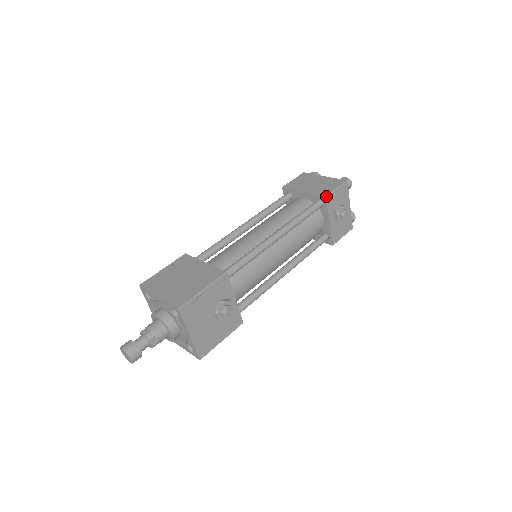
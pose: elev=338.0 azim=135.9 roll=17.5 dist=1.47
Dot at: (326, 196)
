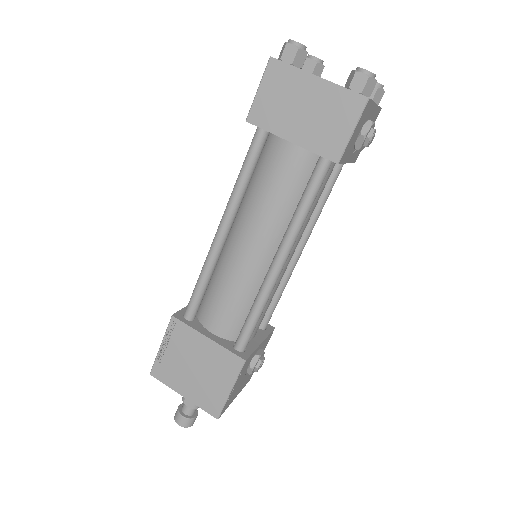
Dot at: (338, 162)
